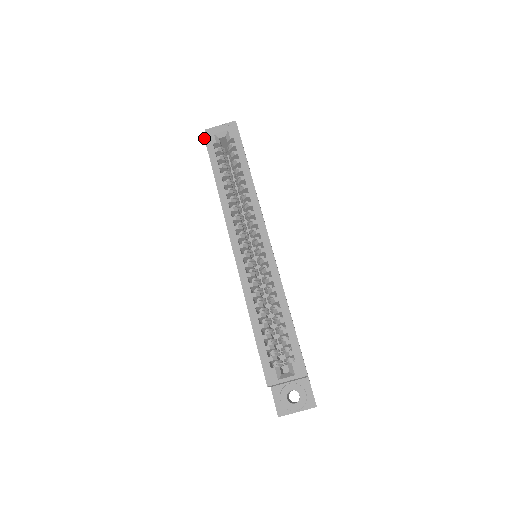
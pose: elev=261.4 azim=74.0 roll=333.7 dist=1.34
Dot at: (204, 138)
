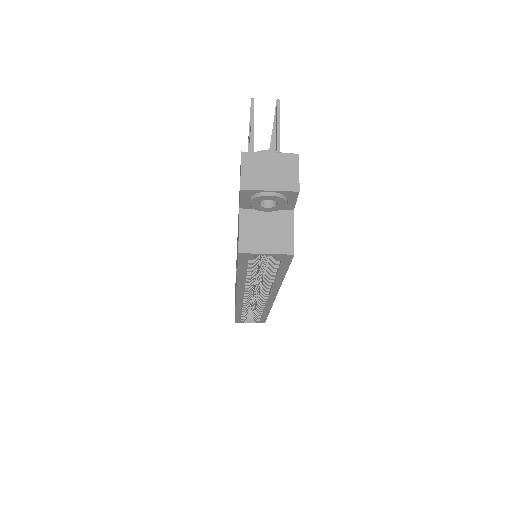
Dot at: (238, 256)
